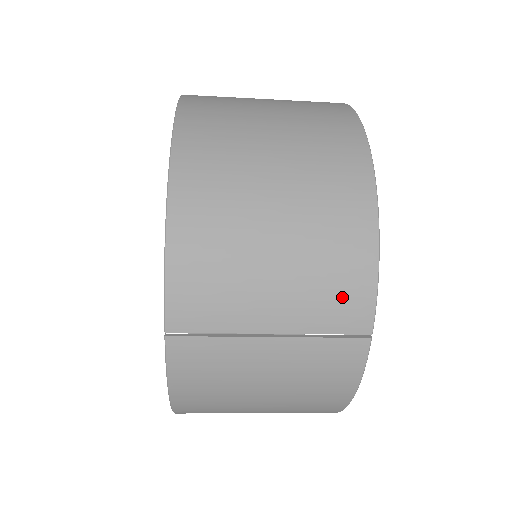
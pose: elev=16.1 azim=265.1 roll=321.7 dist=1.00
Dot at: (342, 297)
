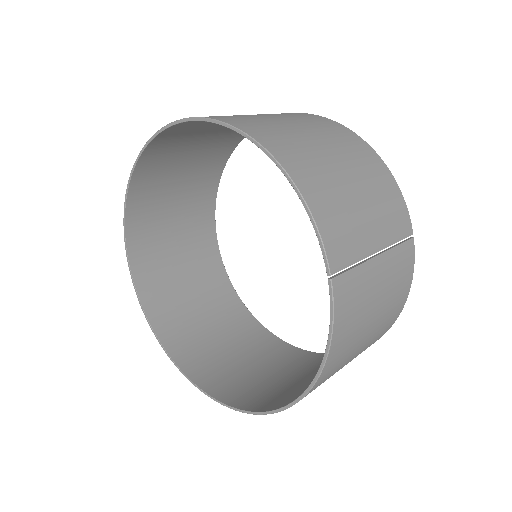
Dot at: (395, 211)
